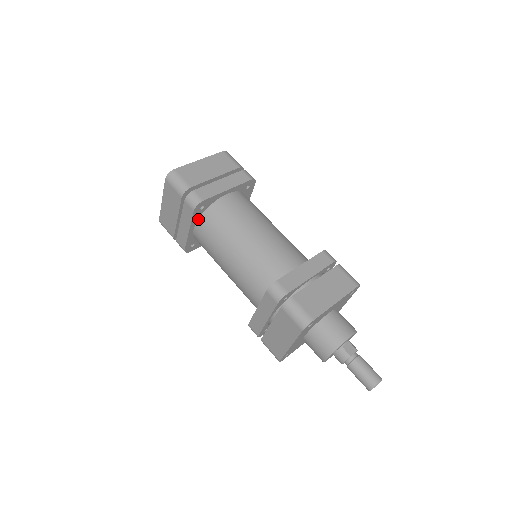
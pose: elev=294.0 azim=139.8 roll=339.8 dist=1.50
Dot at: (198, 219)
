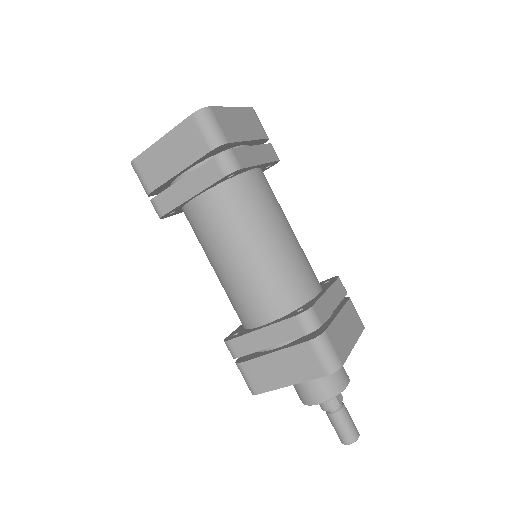
Dot at: (213, 186)
